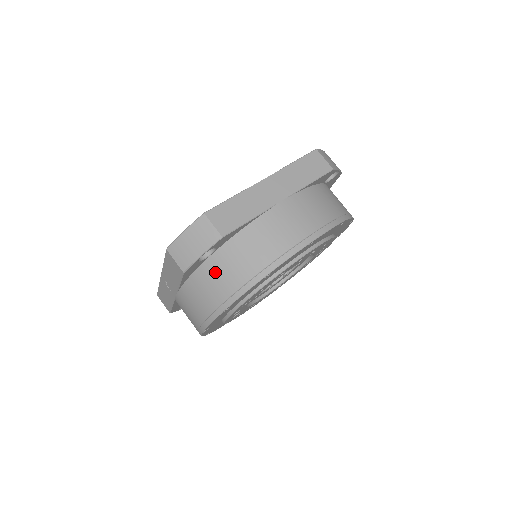
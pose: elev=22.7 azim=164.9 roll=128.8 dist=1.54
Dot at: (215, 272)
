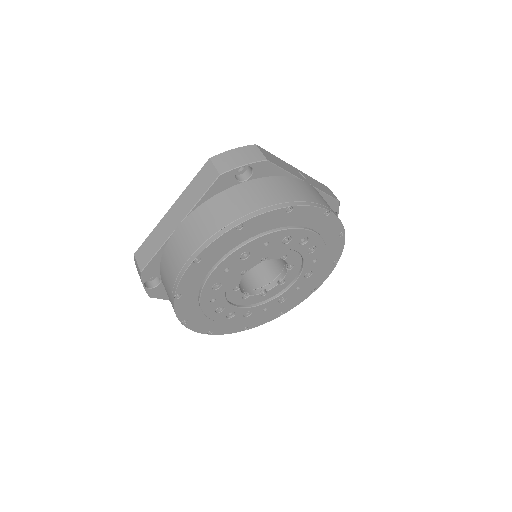
Dot at: occluded
